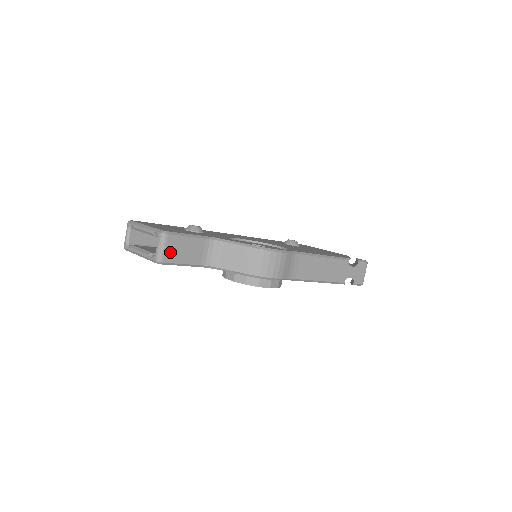
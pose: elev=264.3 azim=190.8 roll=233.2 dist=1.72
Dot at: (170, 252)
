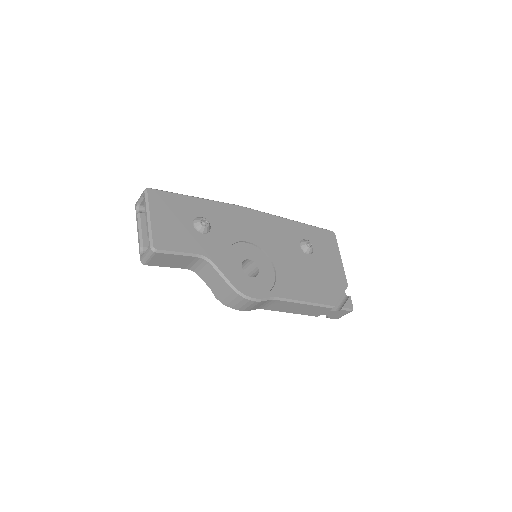
Dot at: (155, 261)
